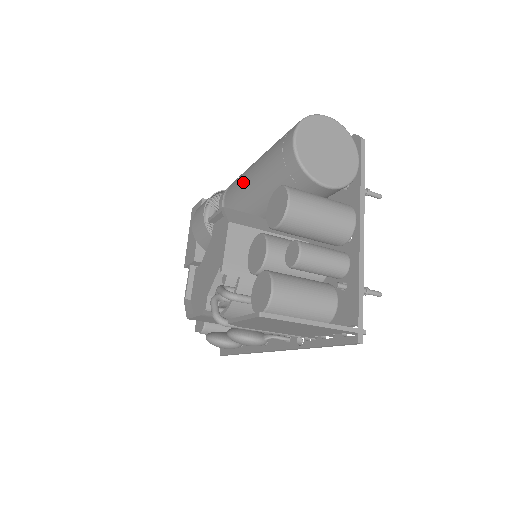
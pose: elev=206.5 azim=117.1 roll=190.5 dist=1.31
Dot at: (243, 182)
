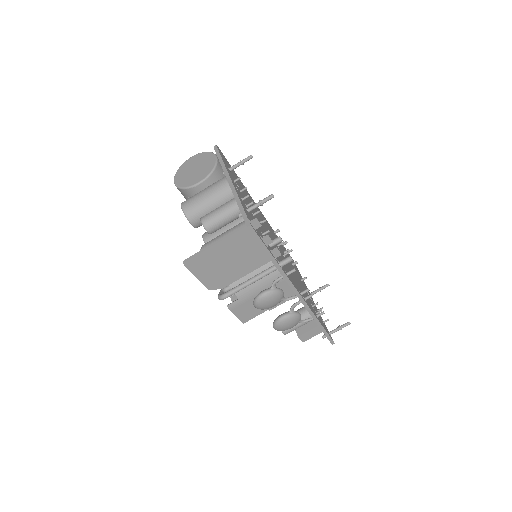
Dot at: occluded
